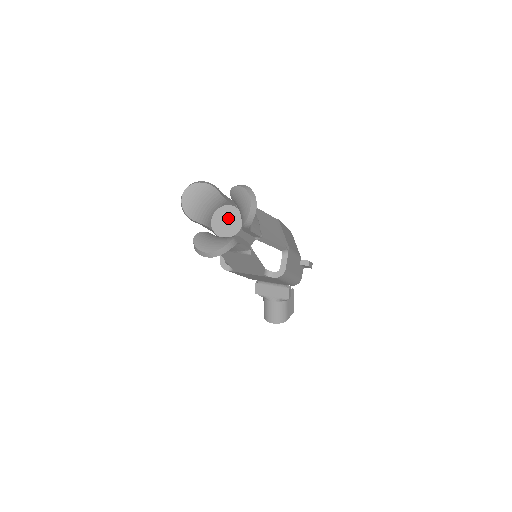
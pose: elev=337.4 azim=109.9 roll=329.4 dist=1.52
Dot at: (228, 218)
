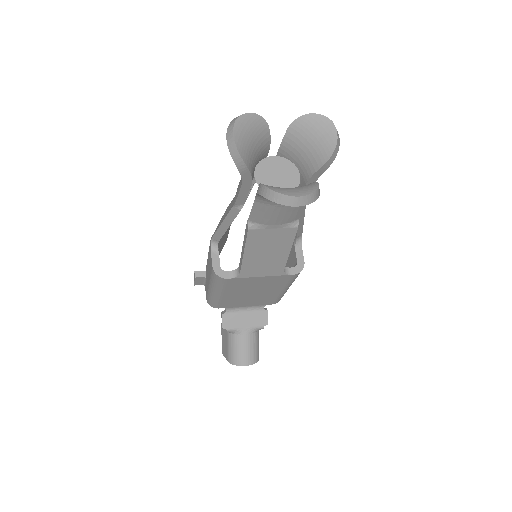
Dot at: (278, 171)
